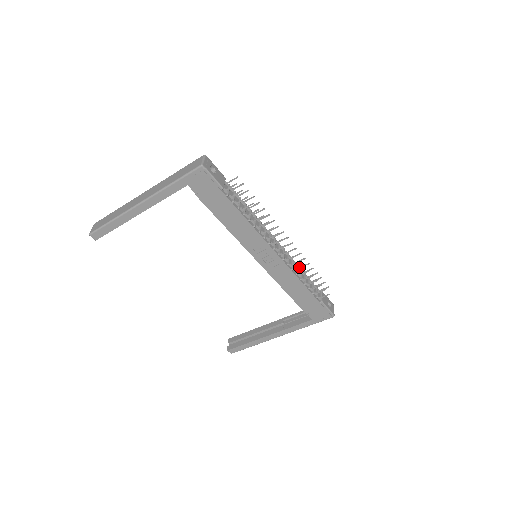
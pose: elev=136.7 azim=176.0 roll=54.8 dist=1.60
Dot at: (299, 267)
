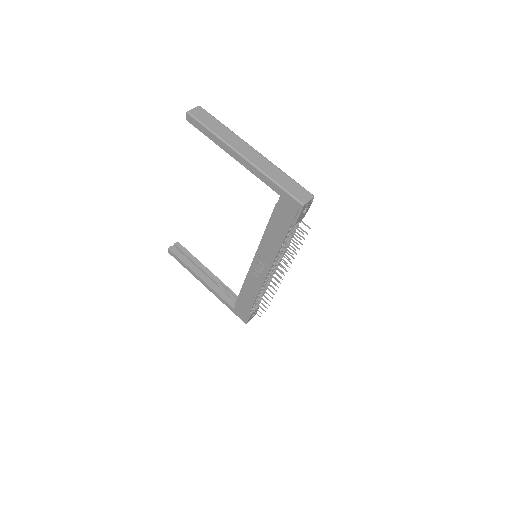
Dot at: occluded
